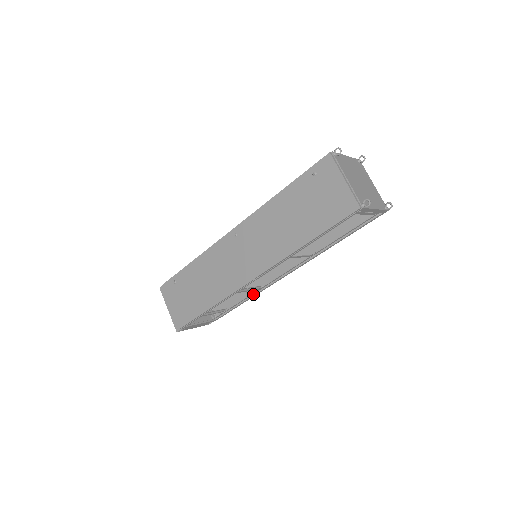
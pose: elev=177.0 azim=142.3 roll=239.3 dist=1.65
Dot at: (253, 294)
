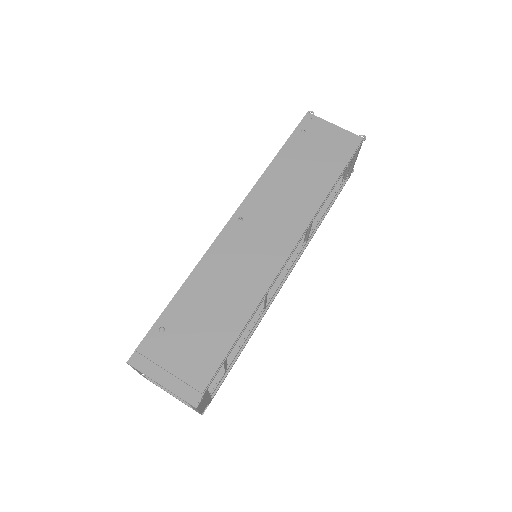
Dot at: (256, 323)
